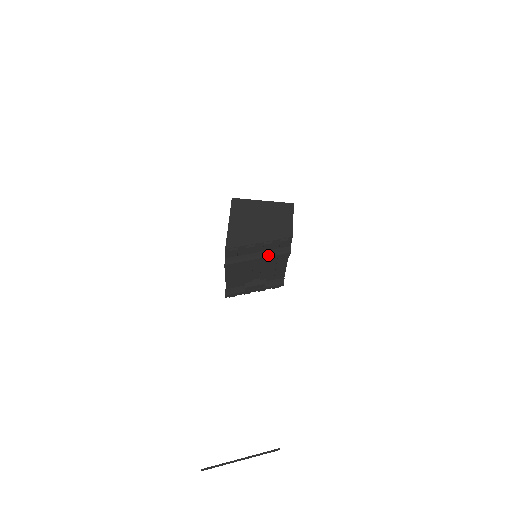
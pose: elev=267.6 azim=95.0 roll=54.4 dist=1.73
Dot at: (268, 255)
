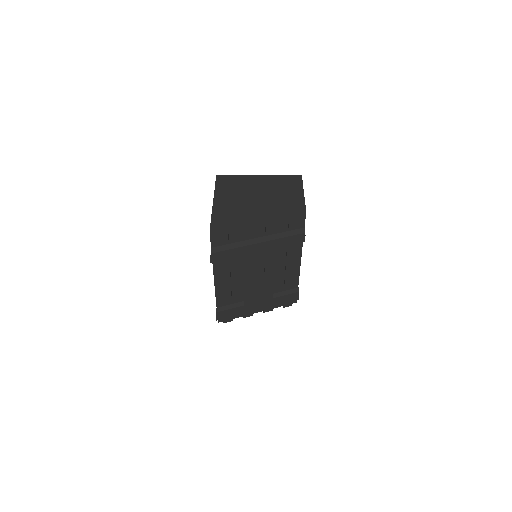
Dot at: (273, 240)
